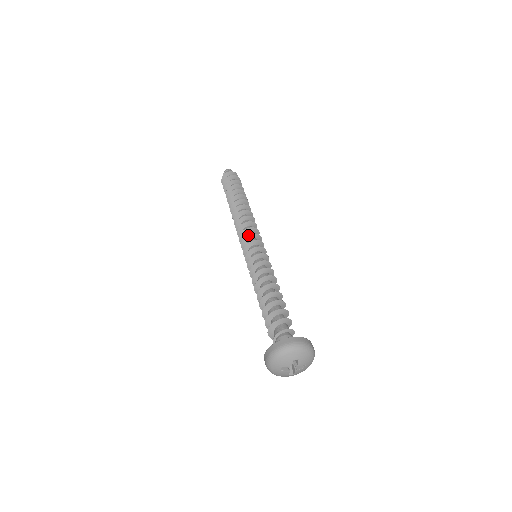
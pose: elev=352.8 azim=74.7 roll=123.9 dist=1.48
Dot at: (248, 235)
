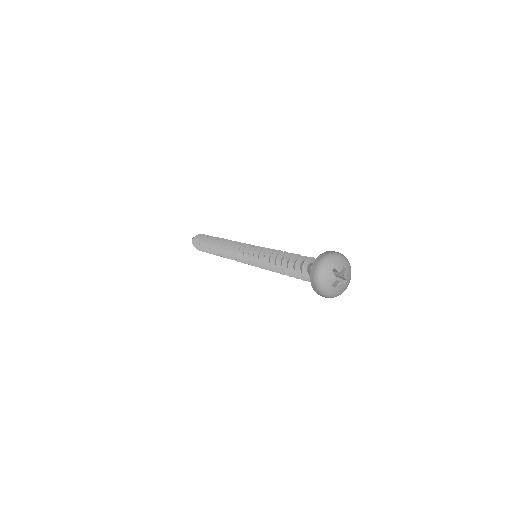
Dot at: (248, 244)
